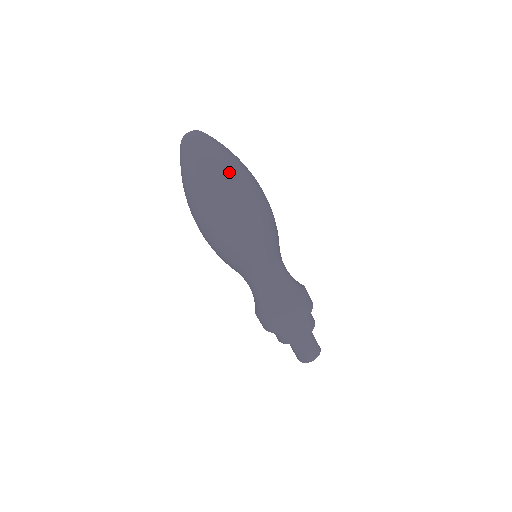
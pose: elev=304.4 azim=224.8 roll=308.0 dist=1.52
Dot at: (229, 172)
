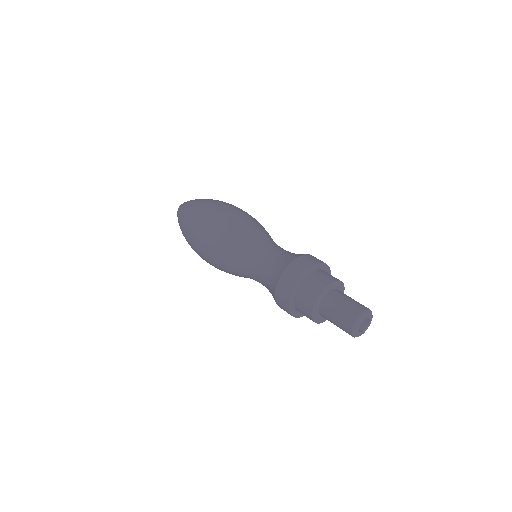
Dot at: (203, 200)
